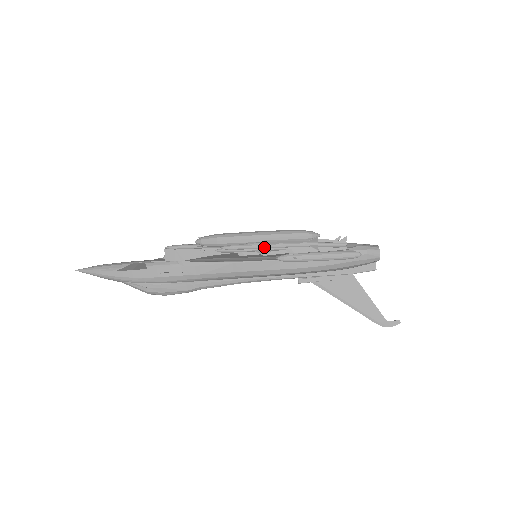
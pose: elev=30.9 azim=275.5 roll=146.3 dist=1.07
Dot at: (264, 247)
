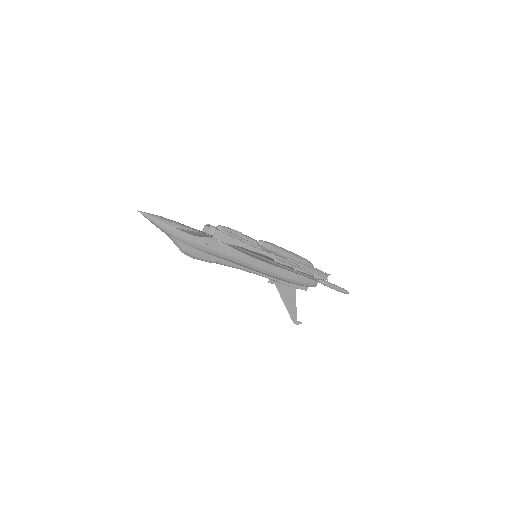
Dot at: (307, 268)
